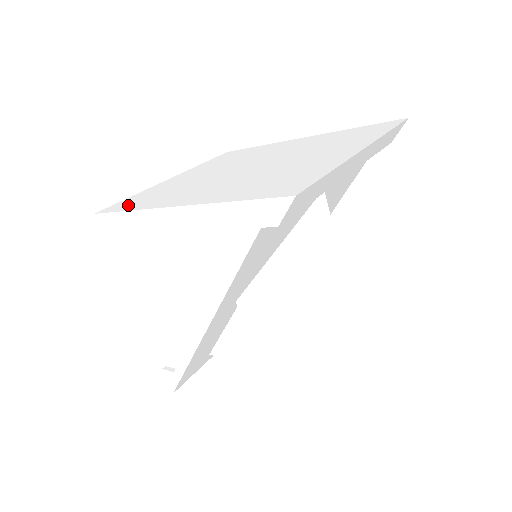
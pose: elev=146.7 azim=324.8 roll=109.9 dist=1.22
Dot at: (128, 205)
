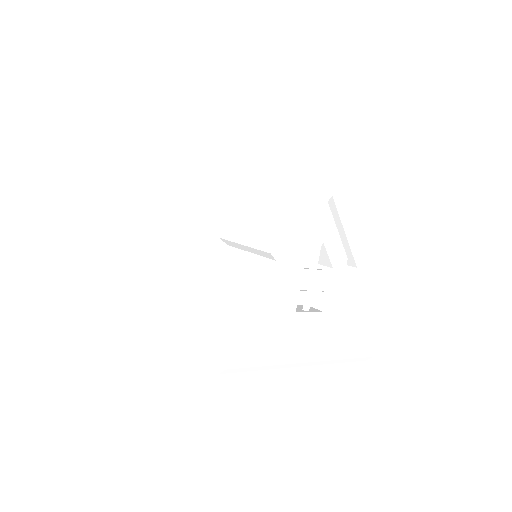
Dot at: occluded
